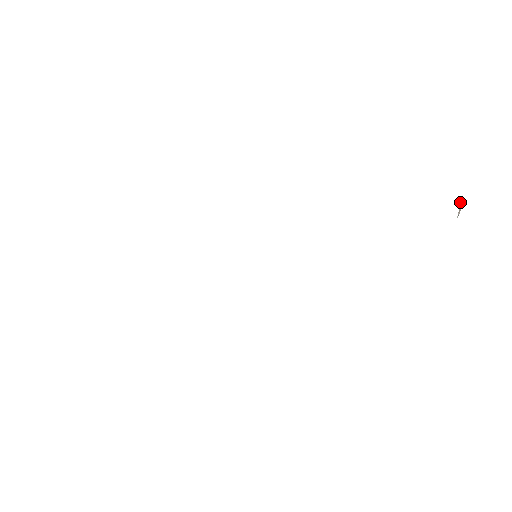
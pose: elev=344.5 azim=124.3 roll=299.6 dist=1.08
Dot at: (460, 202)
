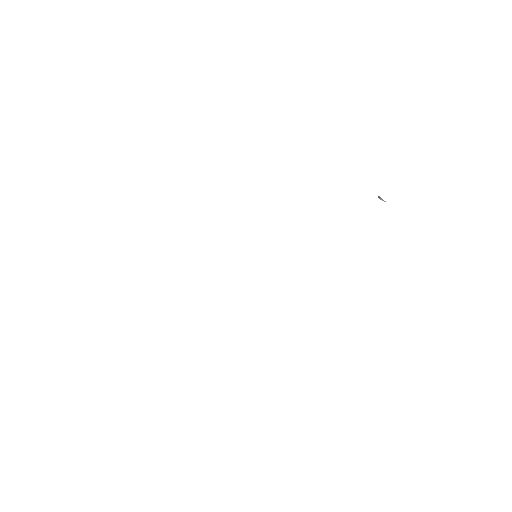
Dot at: (379, 196)
